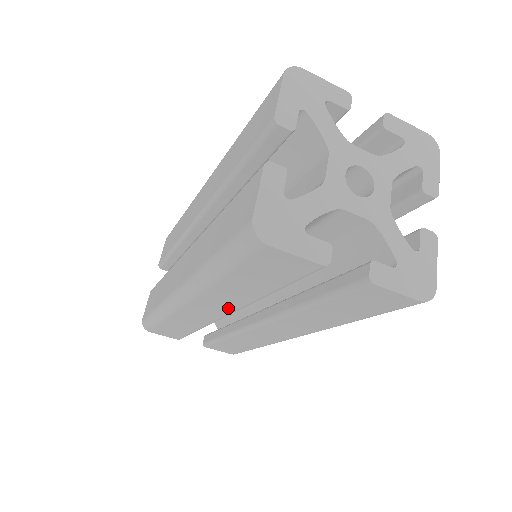
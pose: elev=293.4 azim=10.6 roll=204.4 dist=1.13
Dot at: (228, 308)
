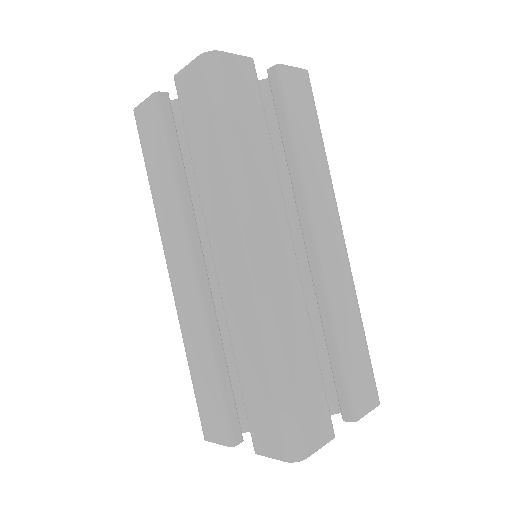
Dot at: (181, 243)
